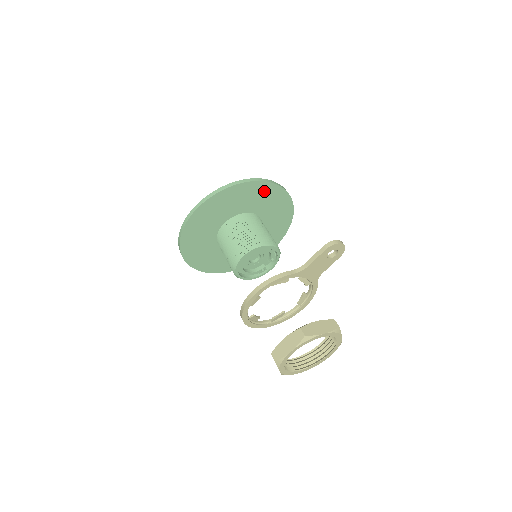
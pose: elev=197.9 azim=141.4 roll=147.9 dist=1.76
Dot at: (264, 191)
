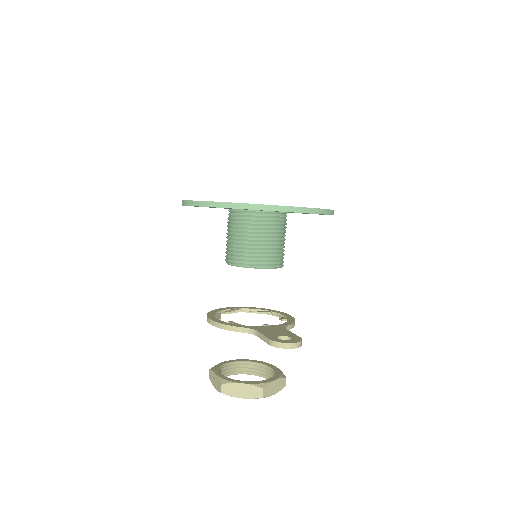
Dot at: occluded
